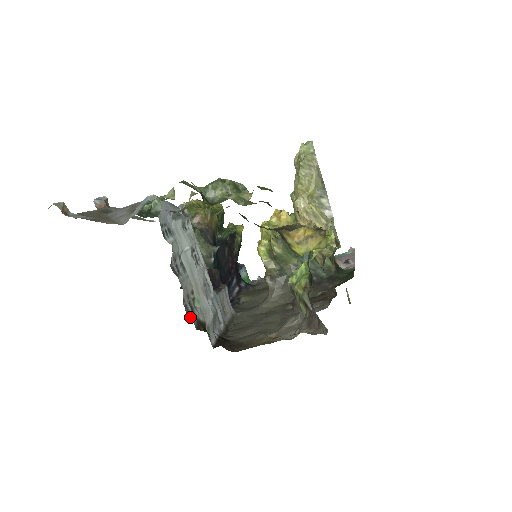
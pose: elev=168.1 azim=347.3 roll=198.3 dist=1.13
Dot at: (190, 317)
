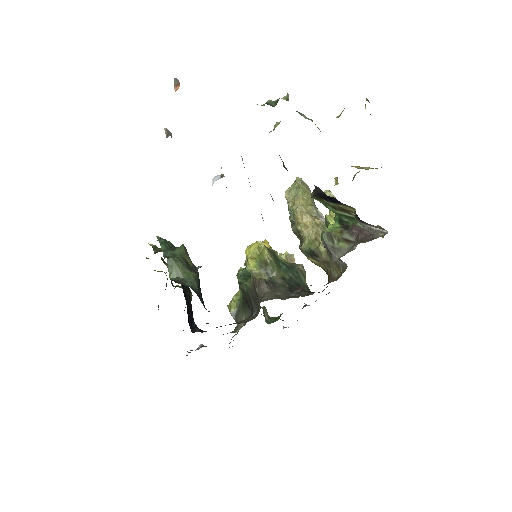
Dot at: occluded
